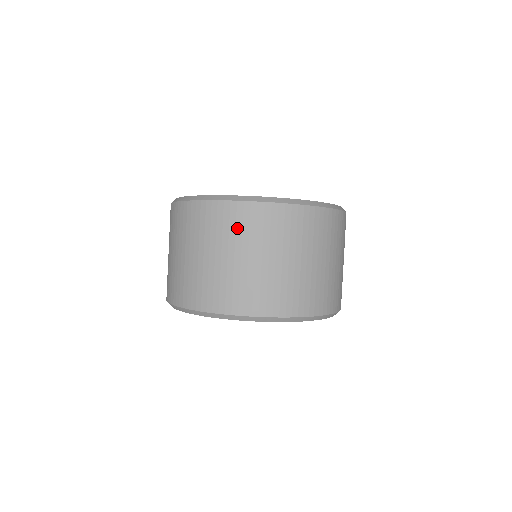
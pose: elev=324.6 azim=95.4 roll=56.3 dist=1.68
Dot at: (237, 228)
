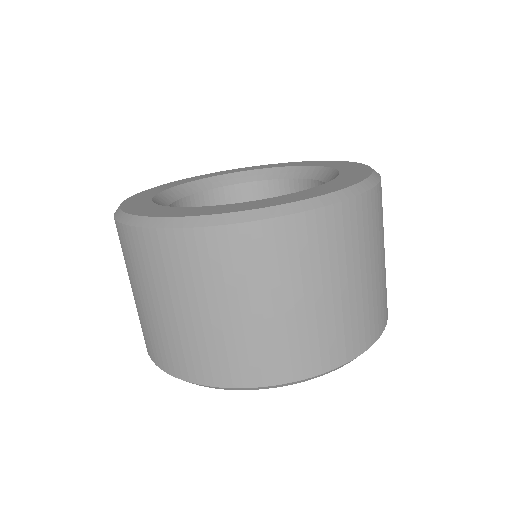
Dot at: (126, 257)
